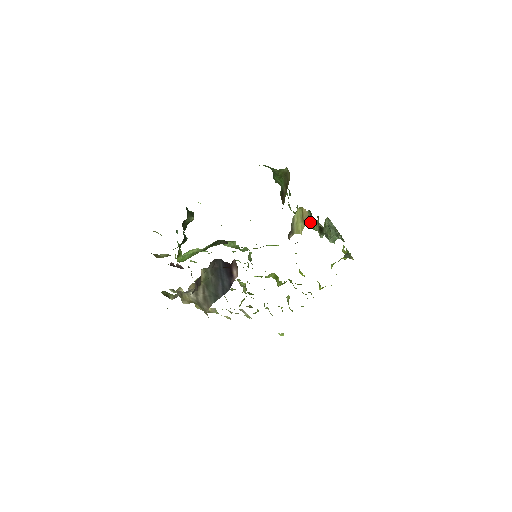
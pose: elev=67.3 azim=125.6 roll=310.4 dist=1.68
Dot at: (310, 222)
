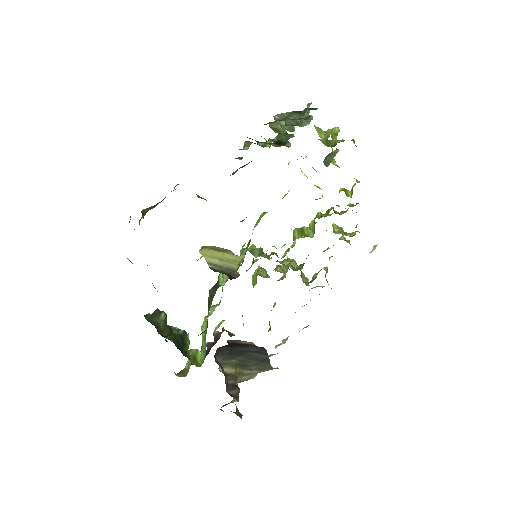
Dot at: occluded
